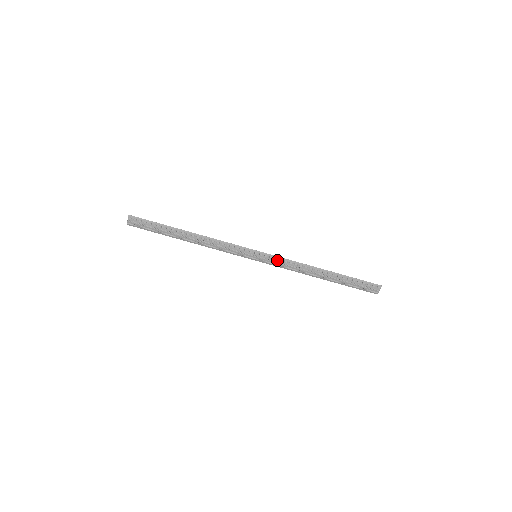
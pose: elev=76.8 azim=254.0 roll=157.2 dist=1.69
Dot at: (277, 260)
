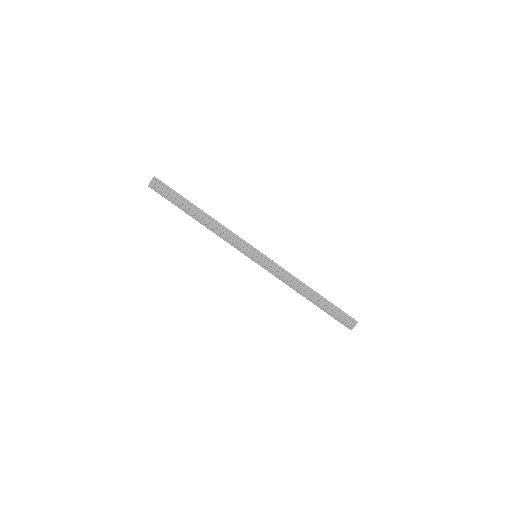
Dot at: (274, 266)
